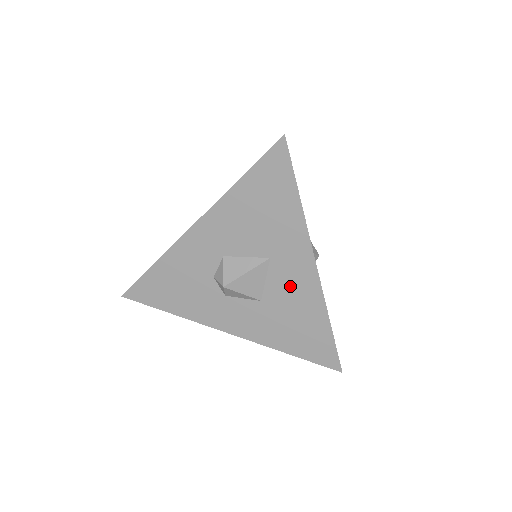
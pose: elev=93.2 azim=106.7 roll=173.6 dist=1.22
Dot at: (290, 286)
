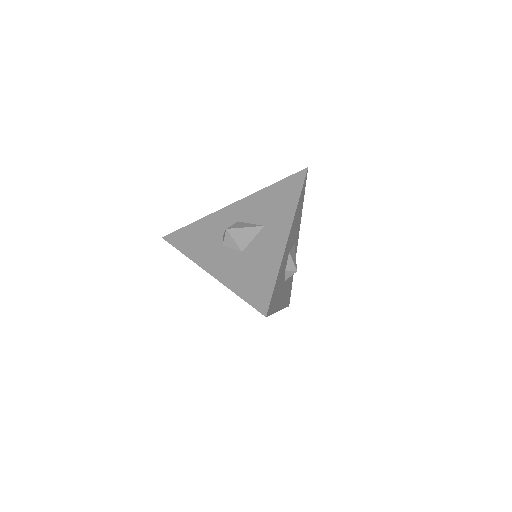
Dot at: (266, 245)
